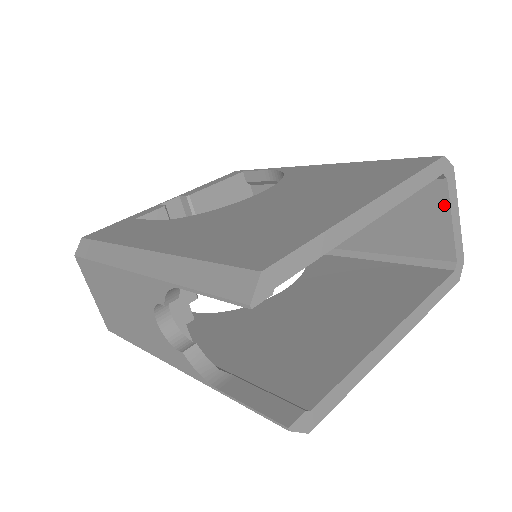
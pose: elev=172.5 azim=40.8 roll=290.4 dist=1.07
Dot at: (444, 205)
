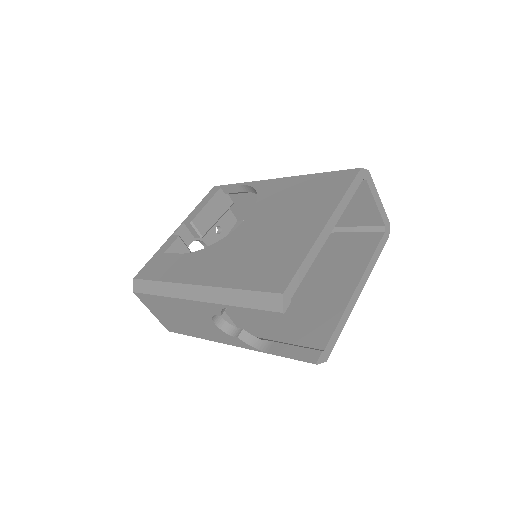
Dot at: (369, 195)
